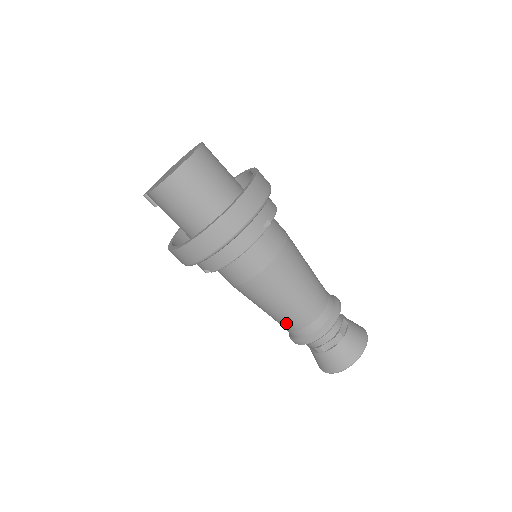
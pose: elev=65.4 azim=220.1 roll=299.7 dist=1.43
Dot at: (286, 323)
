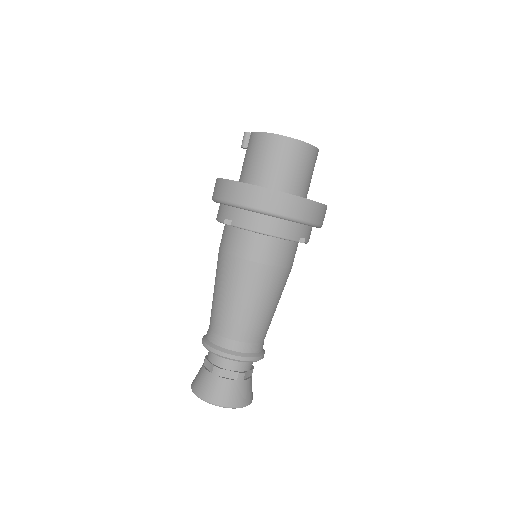
Dot at: (224, 322)
